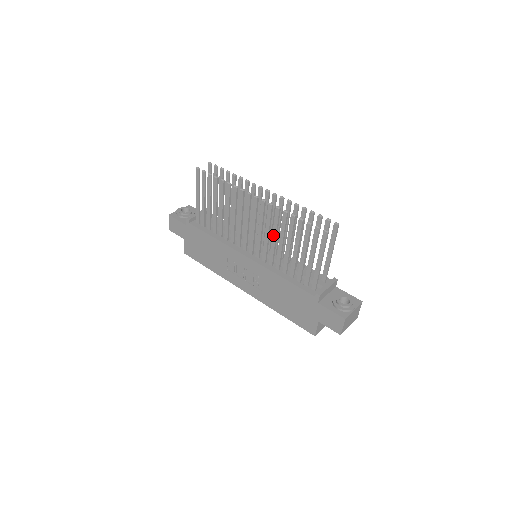
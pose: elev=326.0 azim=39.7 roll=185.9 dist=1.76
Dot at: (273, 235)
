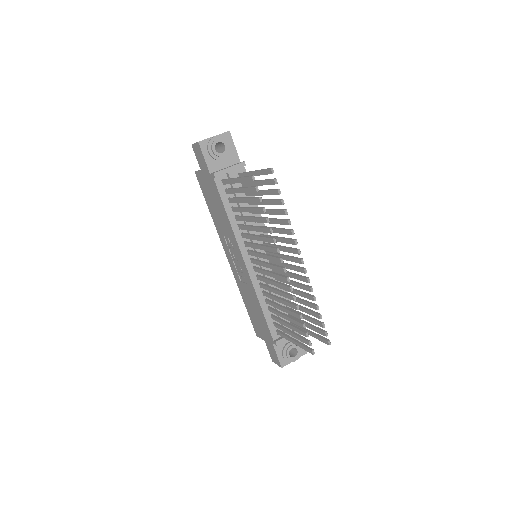
Dot at: (277, 291)
